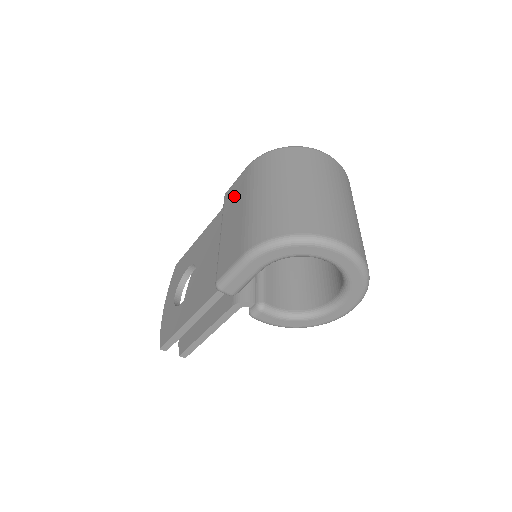
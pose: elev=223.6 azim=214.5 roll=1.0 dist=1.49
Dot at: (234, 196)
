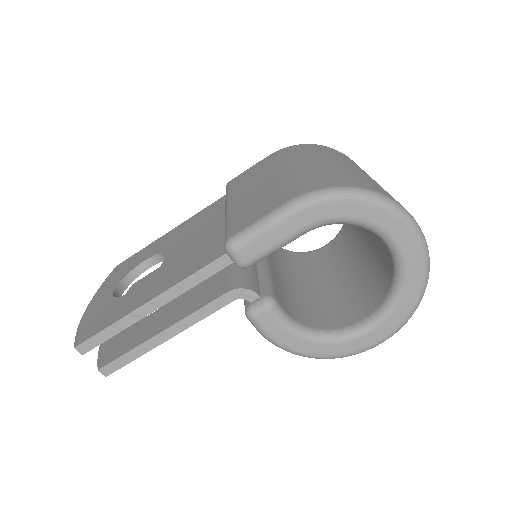
Dot at: (251, 175)
